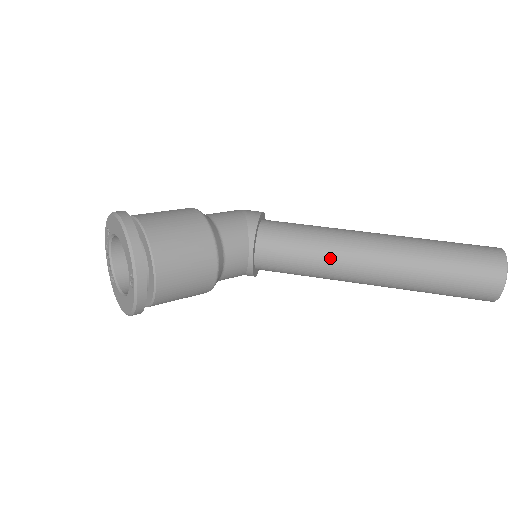
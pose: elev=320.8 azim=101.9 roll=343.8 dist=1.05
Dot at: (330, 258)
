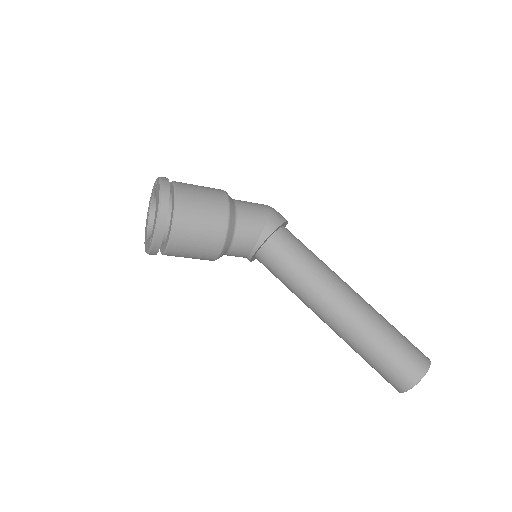
Dot at: (305, 292)
